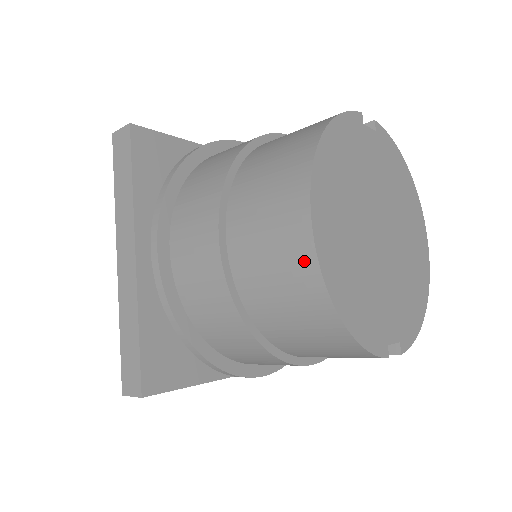
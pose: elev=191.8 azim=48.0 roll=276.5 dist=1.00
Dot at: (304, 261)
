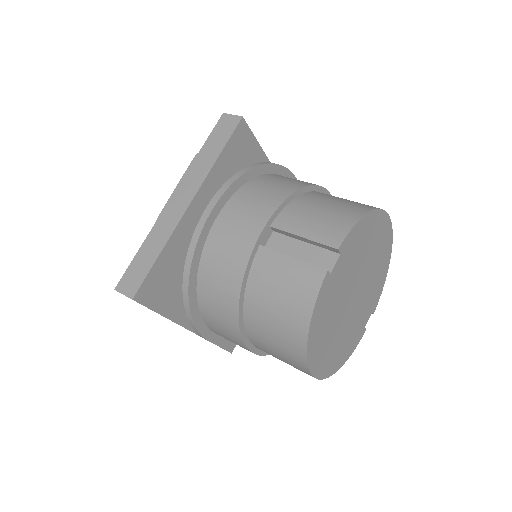
Dot at: occluded
